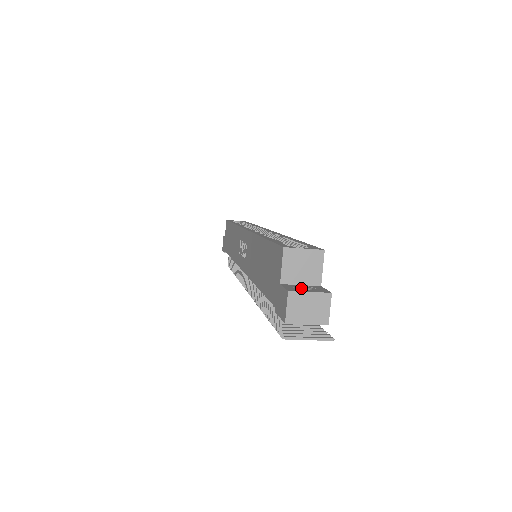
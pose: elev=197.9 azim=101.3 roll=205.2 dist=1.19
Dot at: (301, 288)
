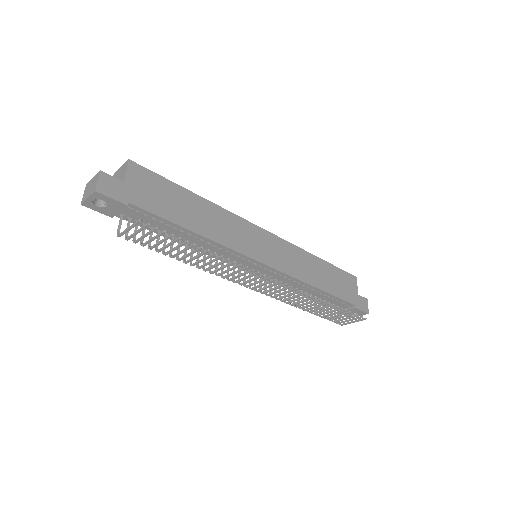
Dot at: occluded
